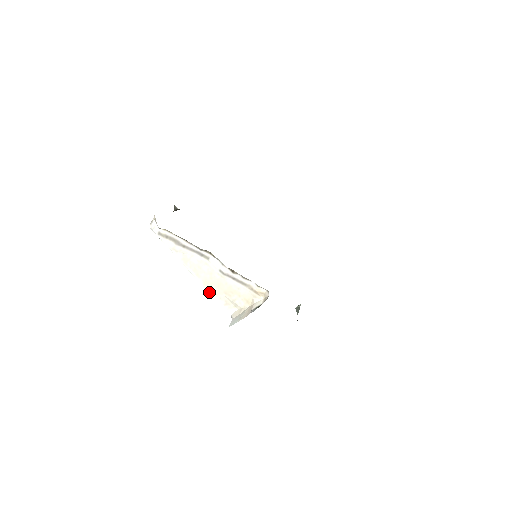
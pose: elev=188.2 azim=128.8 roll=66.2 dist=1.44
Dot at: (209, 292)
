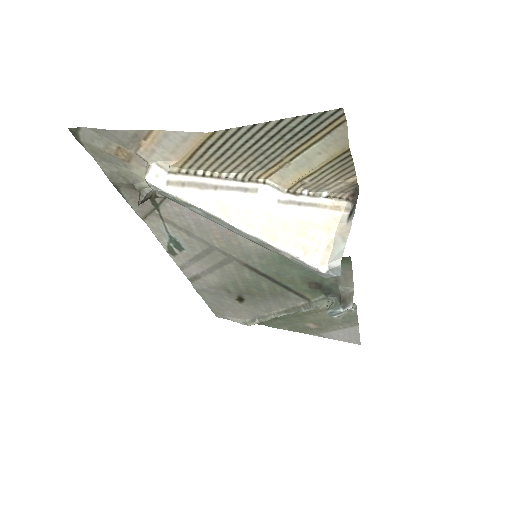
Dot at: (276, 247)
